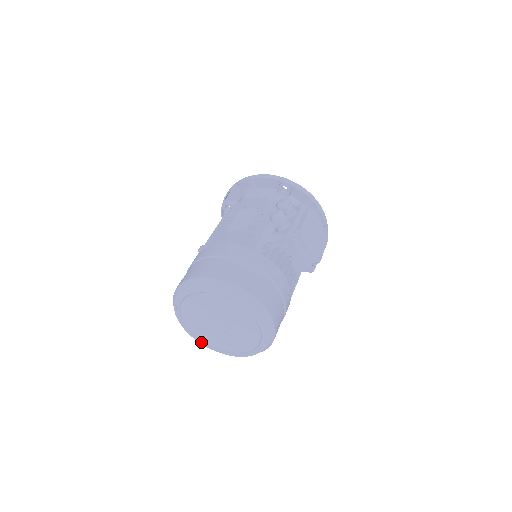
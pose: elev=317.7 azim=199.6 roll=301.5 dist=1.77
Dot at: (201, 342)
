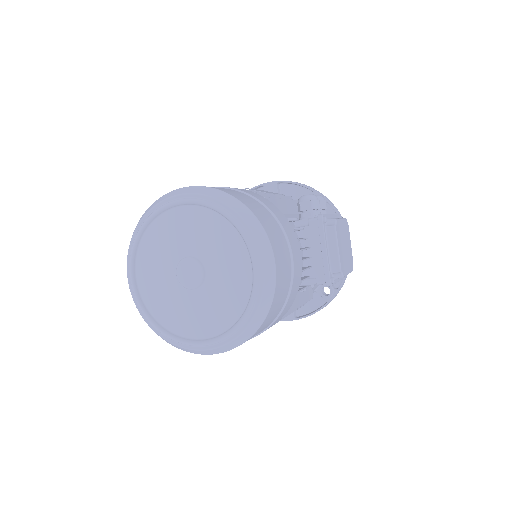
Dot at: (143, 308)
